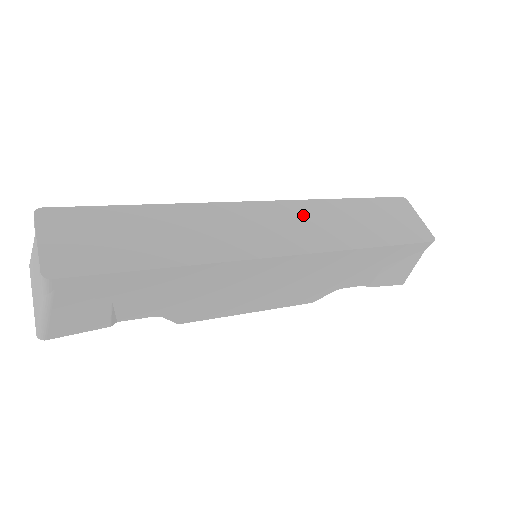
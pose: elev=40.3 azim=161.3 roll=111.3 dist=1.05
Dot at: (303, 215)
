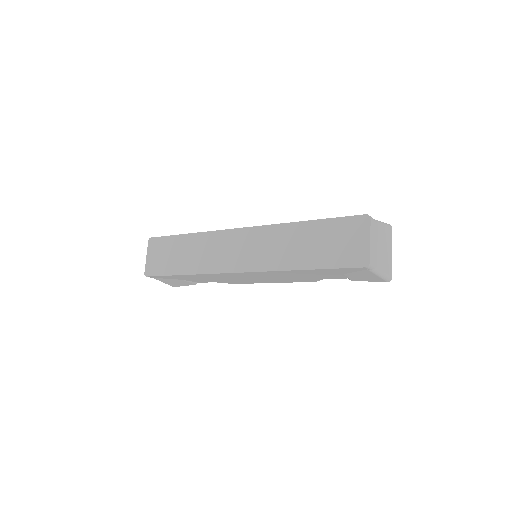
Dot at: (265, 239)
